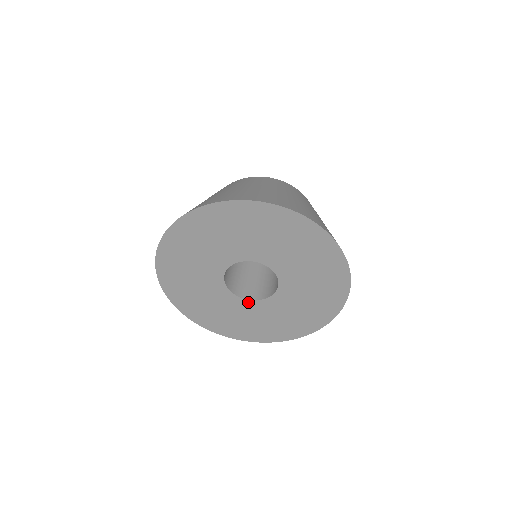
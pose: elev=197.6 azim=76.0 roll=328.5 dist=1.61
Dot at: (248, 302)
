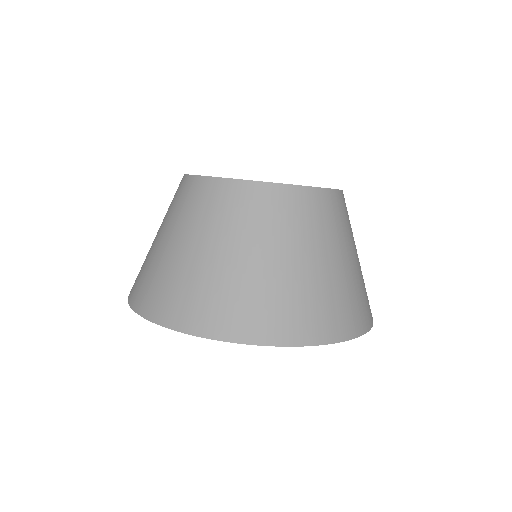
Dot at: occluded
